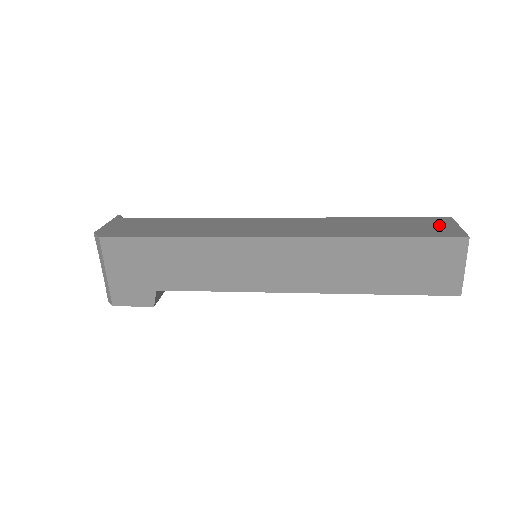
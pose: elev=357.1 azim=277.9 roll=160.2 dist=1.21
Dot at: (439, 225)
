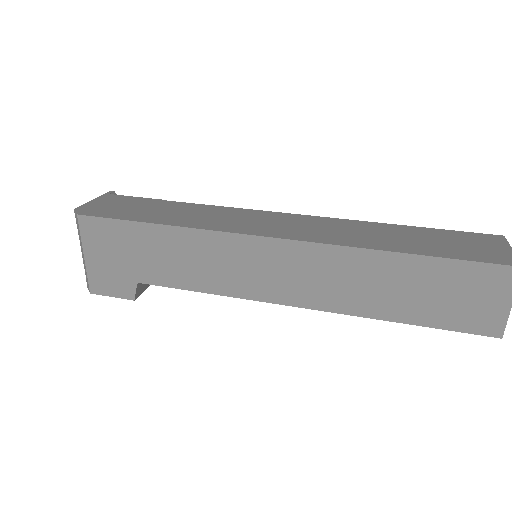
Dot at: (485, 245)
